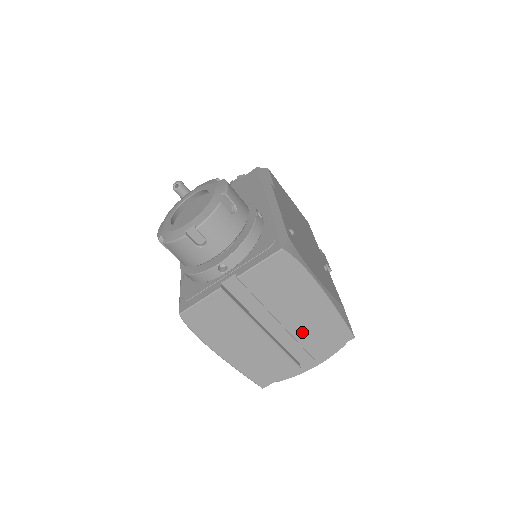
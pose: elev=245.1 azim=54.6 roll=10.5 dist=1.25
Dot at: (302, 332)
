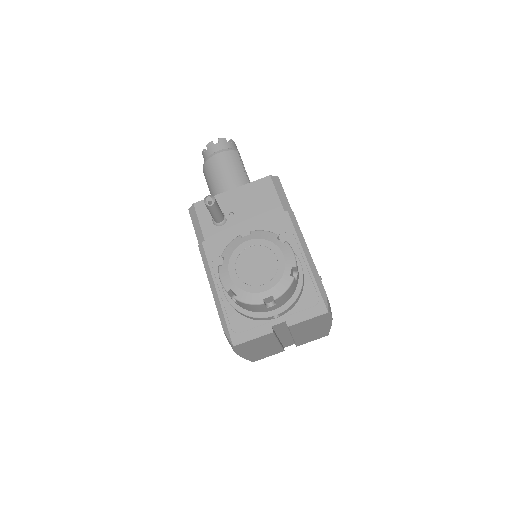
Dot at: (302, 339)
